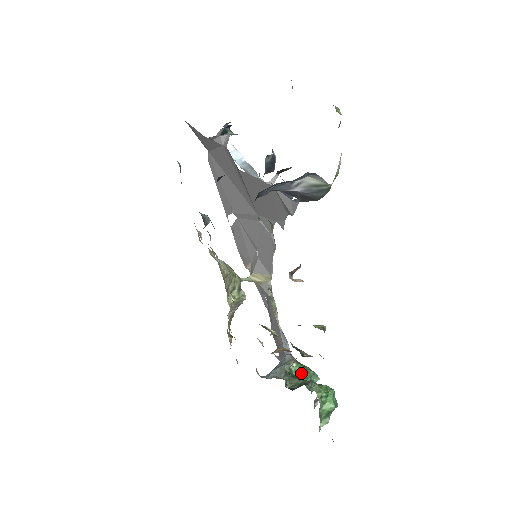
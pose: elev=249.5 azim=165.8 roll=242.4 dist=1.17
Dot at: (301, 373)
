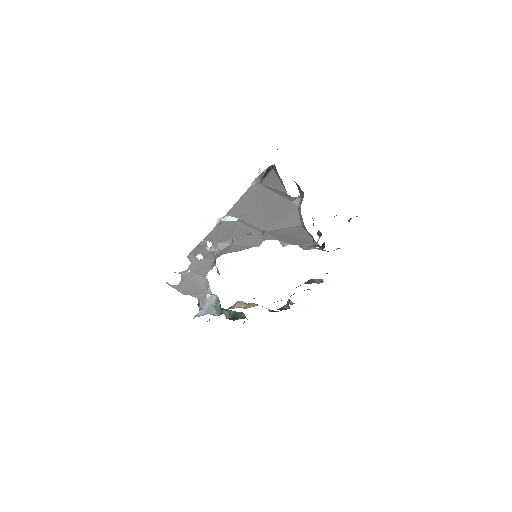
Dot at: occluded
